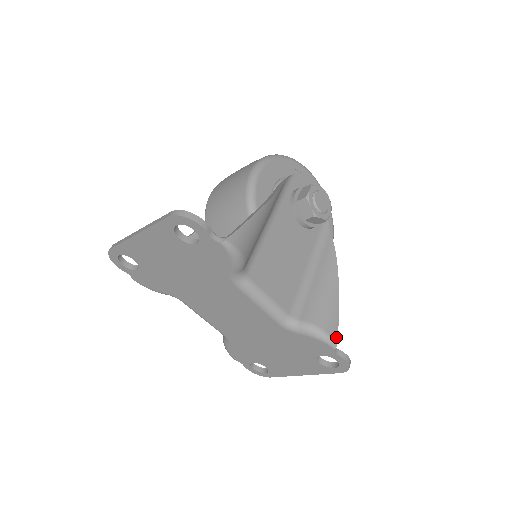
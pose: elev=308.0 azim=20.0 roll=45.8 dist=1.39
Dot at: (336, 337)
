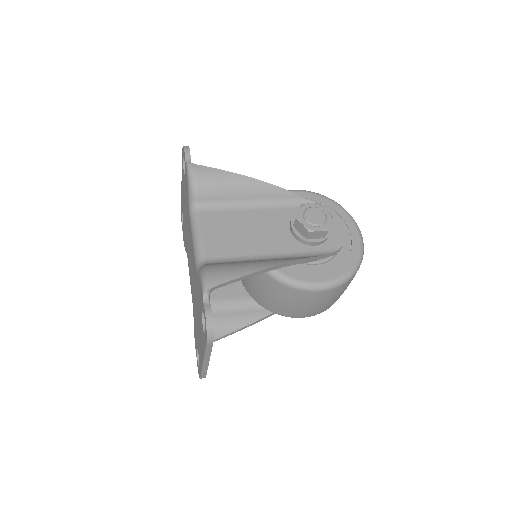
Dot at: (212, 285)
